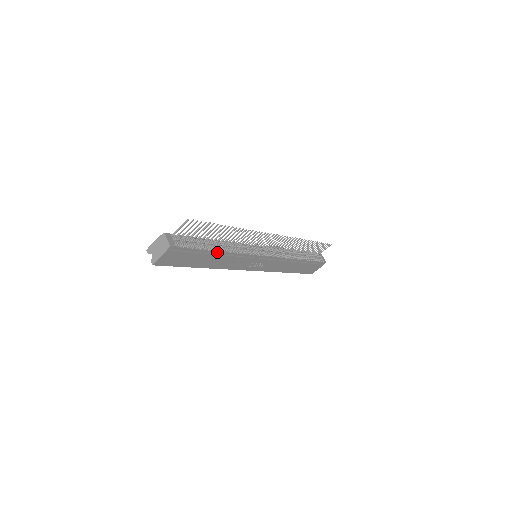
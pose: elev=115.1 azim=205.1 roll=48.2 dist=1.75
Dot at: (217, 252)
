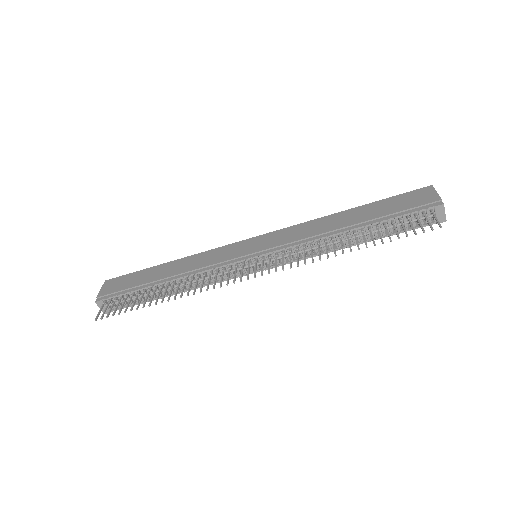
Dot at: occluded
